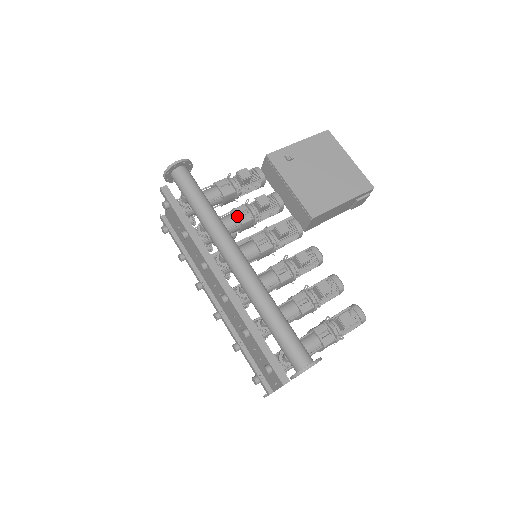
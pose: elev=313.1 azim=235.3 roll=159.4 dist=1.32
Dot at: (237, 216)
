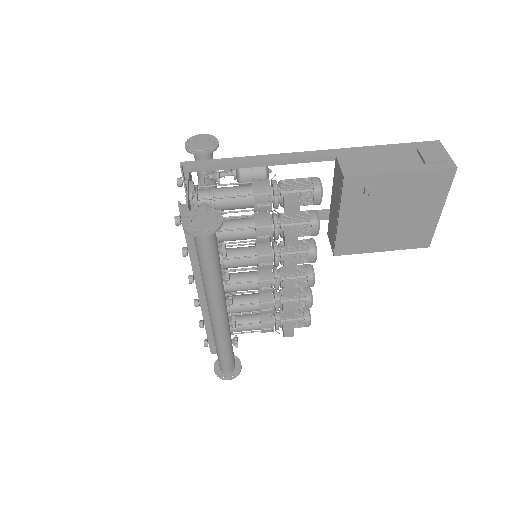
Dot at: (256, 236)
